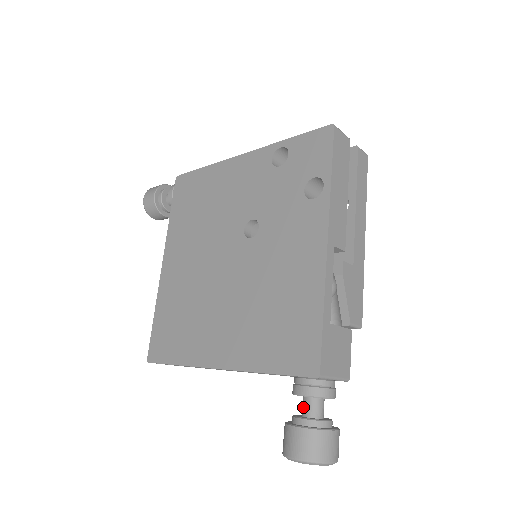
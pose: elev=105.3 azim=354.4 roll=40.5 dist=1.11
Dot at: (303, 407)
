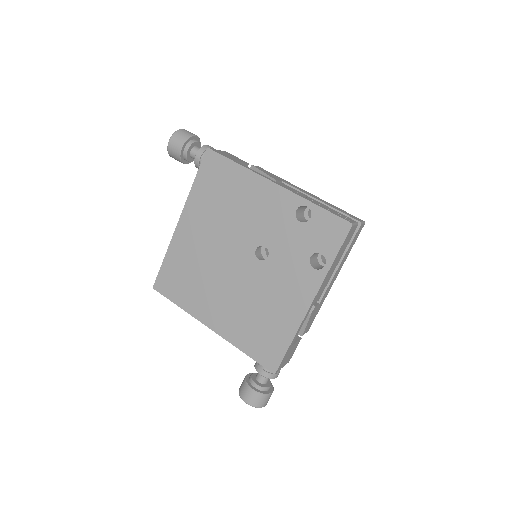
Dot at: (258, 376)
